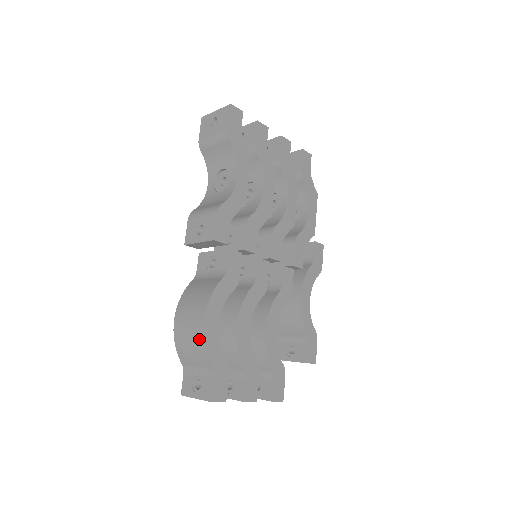
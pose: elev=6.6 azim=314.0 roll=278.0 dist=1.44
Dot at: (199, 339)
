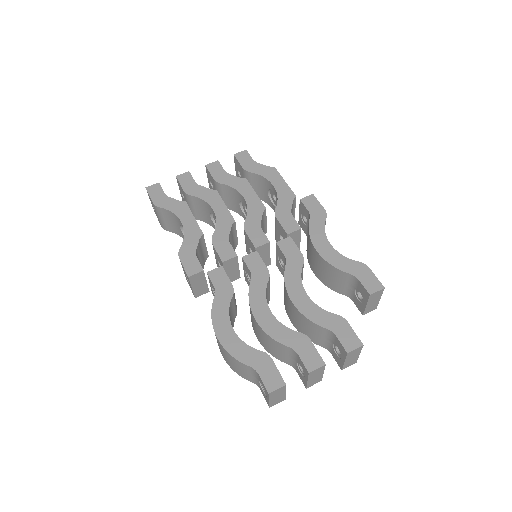
Dot at: (226, 353)
